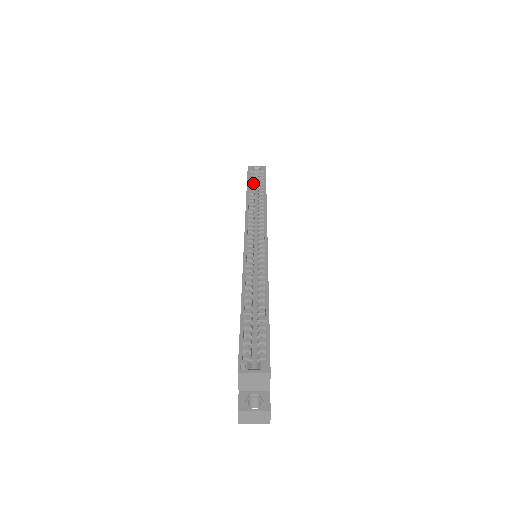
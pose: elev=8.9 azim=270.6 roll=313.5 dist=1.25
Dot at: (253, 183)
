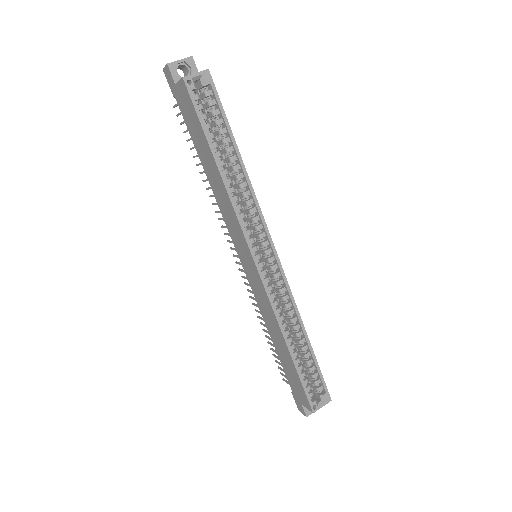
Dot at: (210, 127)
